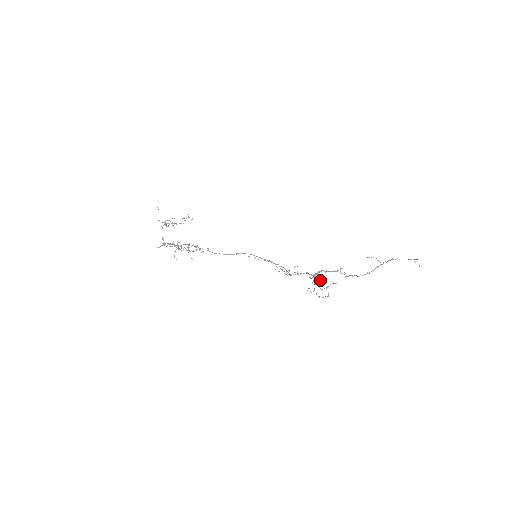
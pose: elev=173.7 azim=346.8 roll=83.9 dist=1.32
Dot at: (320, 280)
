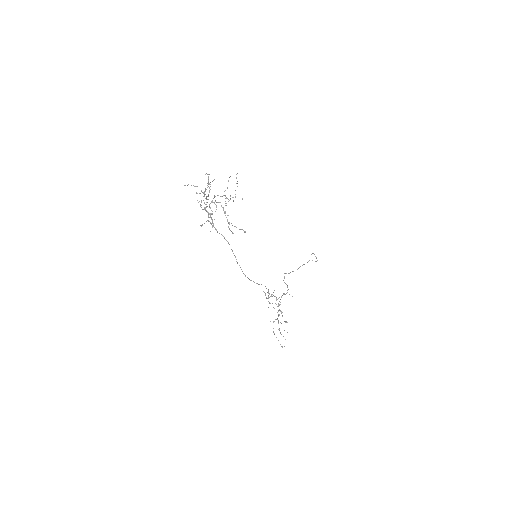
Dot at: (279, 309)
